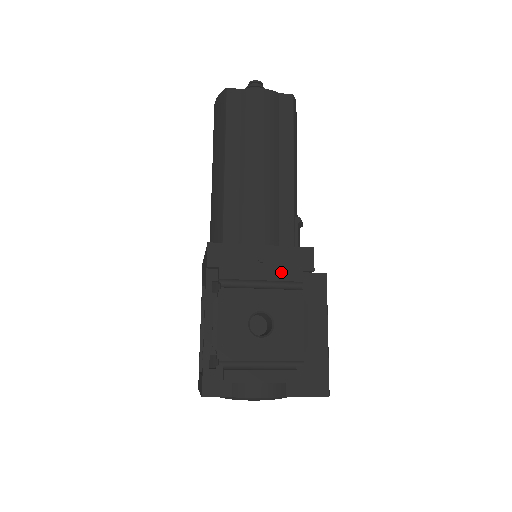
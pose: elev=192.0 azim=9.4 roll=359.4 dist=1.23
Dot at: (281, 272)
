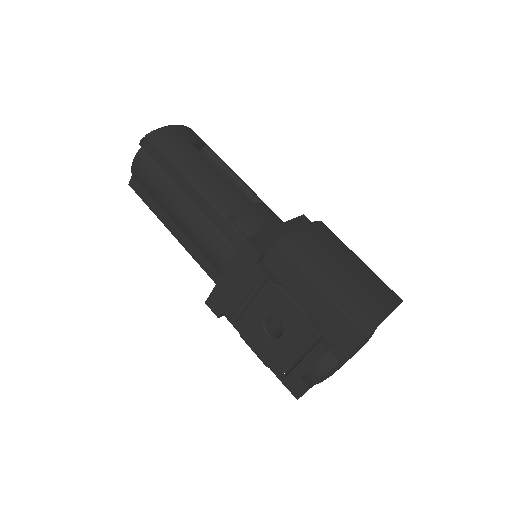
Dot at: (247, 279)
